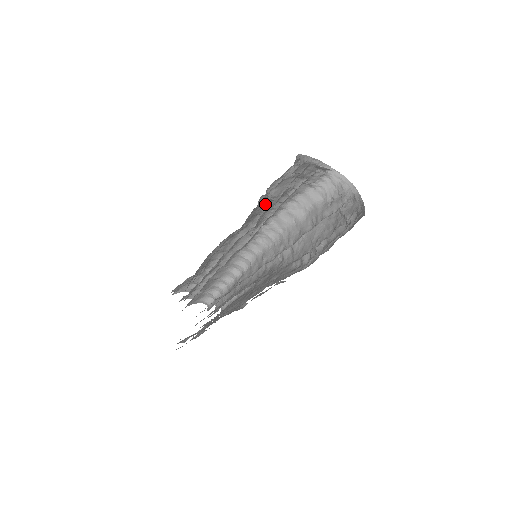
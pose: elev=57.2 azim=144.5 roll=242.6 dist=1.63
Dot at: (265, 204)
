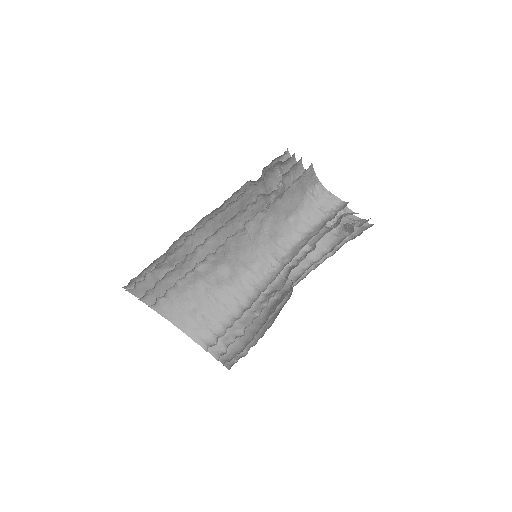
Dot at: occluded
